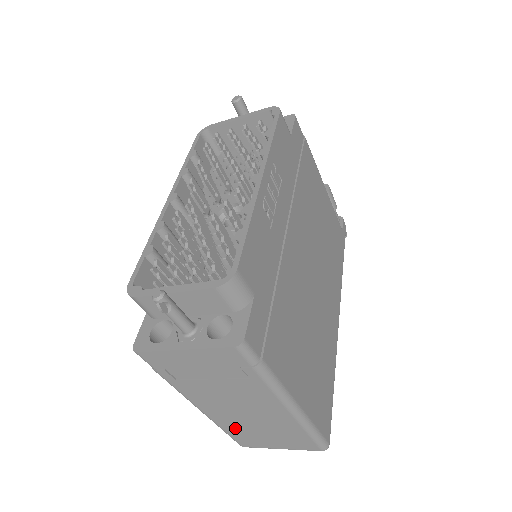
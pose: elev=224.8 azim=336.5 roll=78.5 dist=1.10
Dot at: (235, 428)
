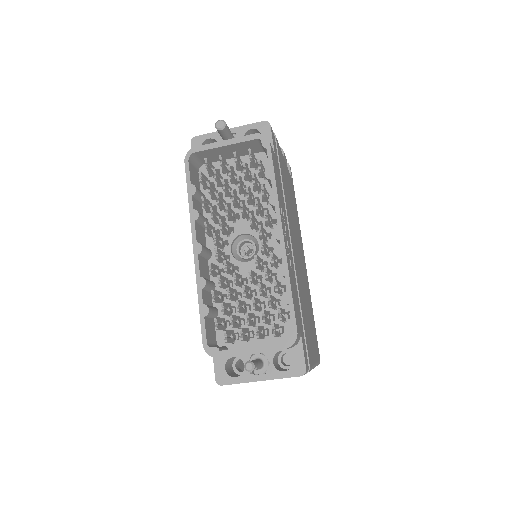
Dot at: occluded
